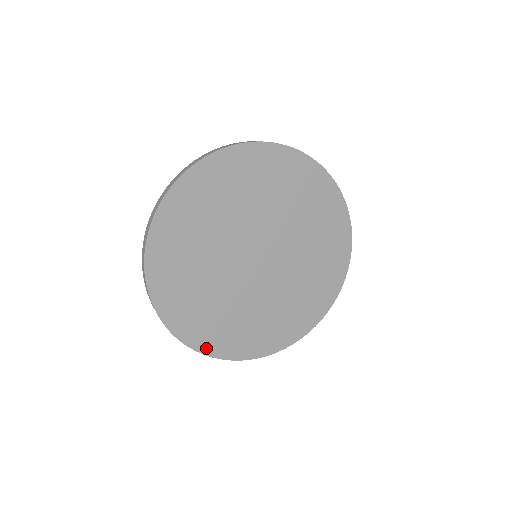
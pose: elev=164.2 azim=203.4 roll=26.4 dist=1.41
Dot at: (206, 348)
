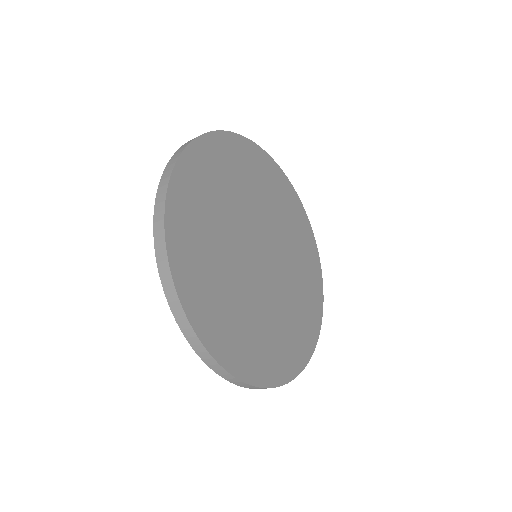
Dot at: (174, 251)
